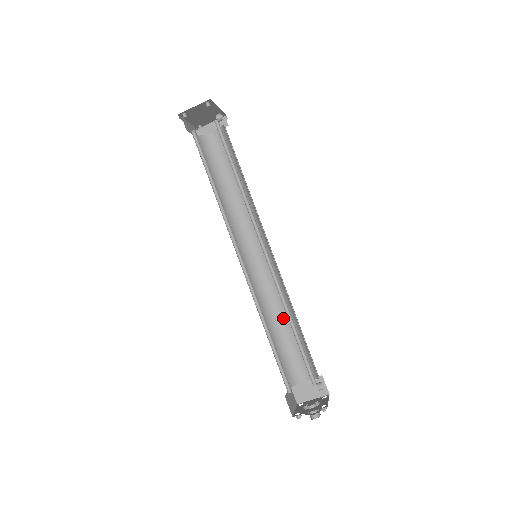
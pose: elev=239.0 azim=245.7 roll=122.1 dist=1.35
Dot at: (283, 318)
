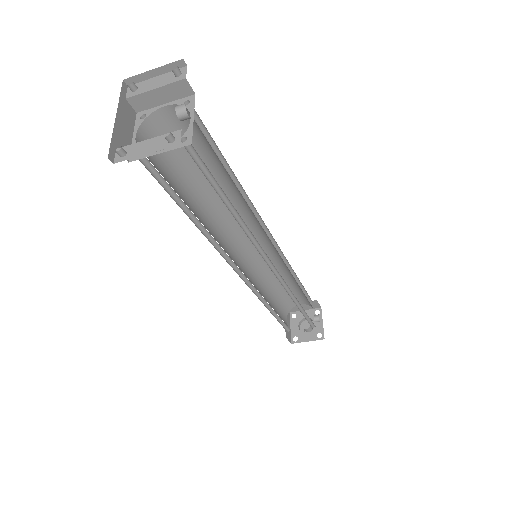
Dot at: (282, 276)
